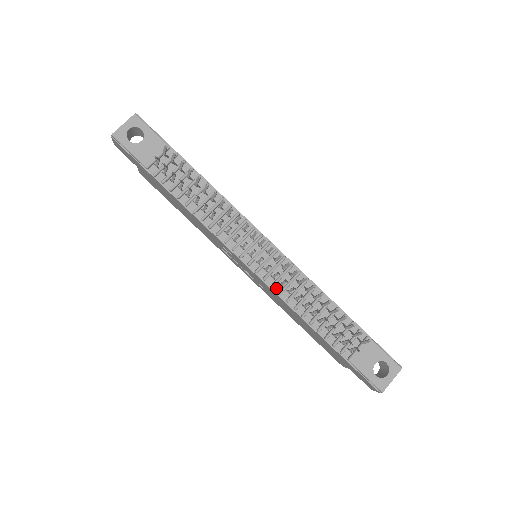
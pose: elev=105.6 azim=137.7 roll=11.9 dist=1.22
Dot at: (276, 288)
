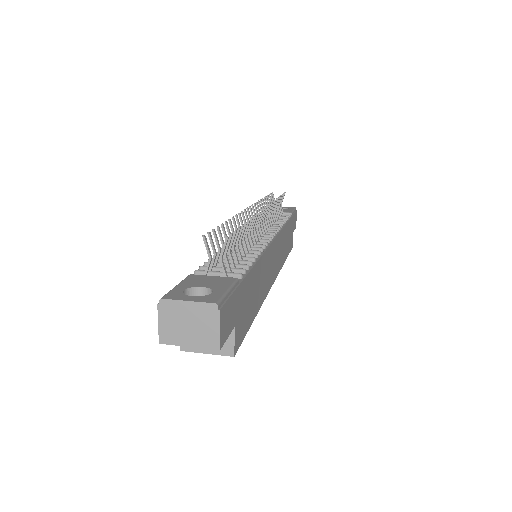
Dot at: occluded
